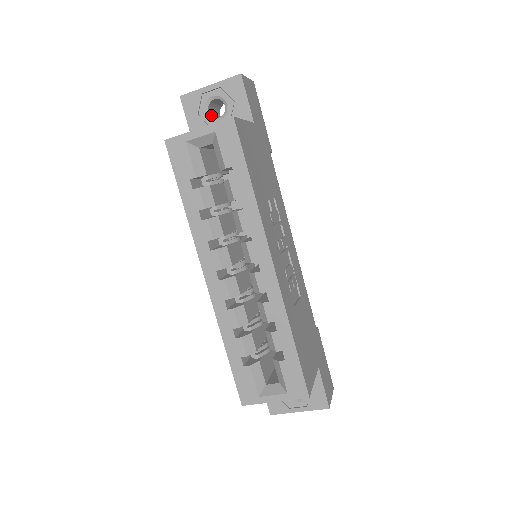
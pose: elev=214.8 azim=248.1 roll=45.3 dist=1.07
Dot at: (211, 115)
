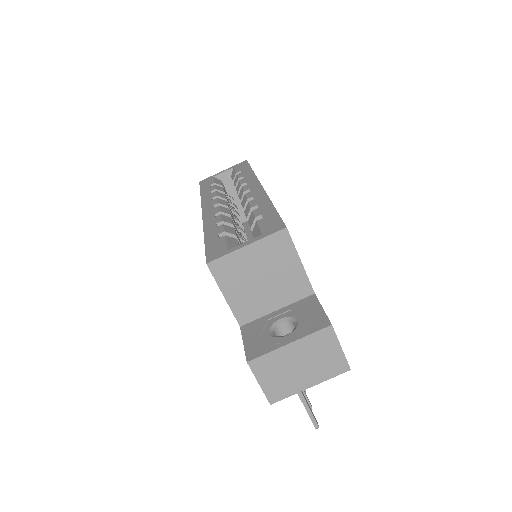
Dot at: occluded
